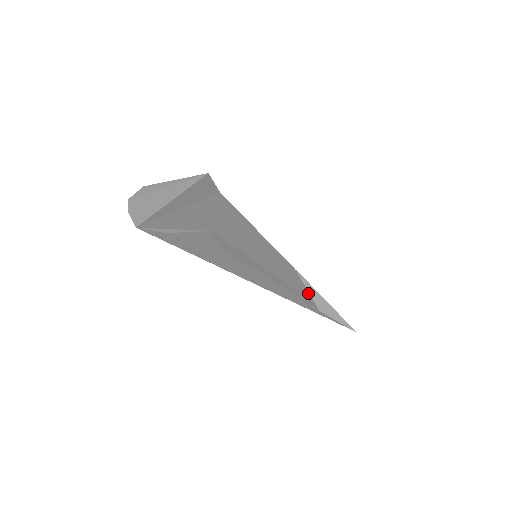
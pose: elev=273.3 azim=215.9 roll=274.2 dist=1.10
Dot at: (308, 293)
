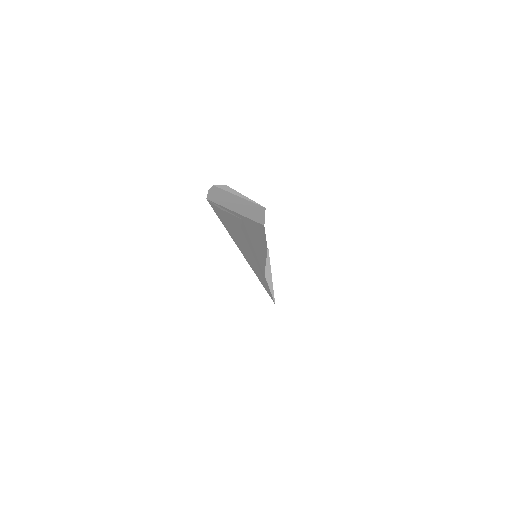
Dot at: occluded
